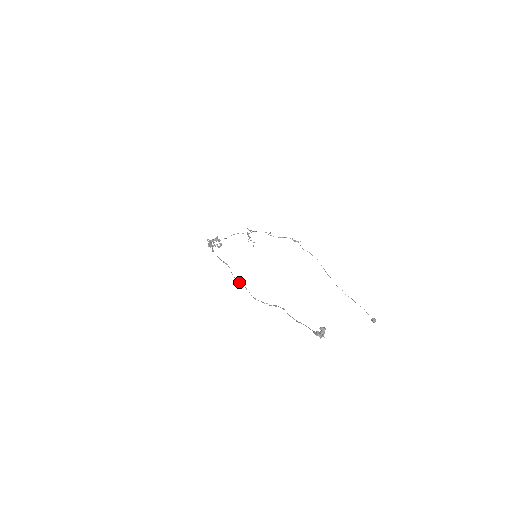
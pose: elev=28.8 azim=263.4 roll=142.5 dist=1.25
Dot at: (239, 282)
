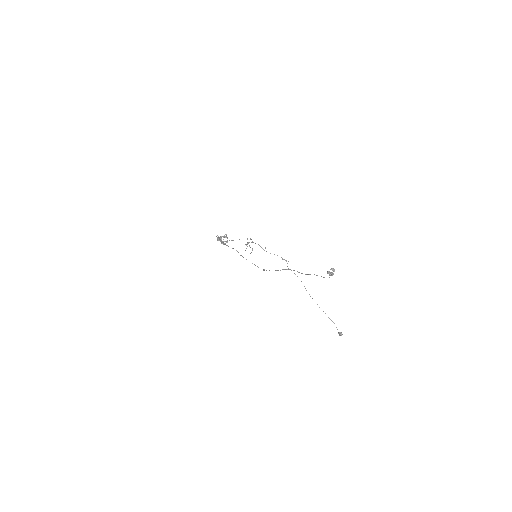
Dot at: occluded
